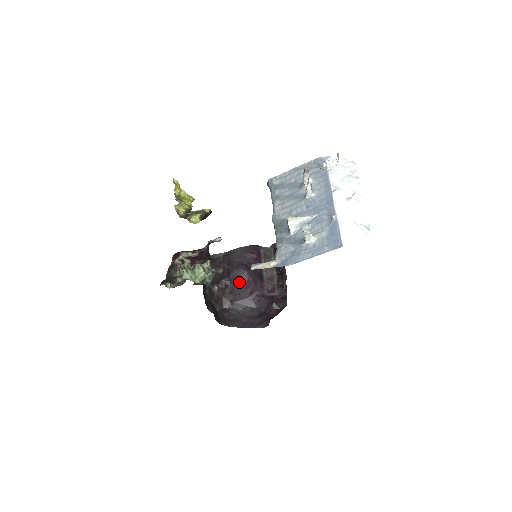
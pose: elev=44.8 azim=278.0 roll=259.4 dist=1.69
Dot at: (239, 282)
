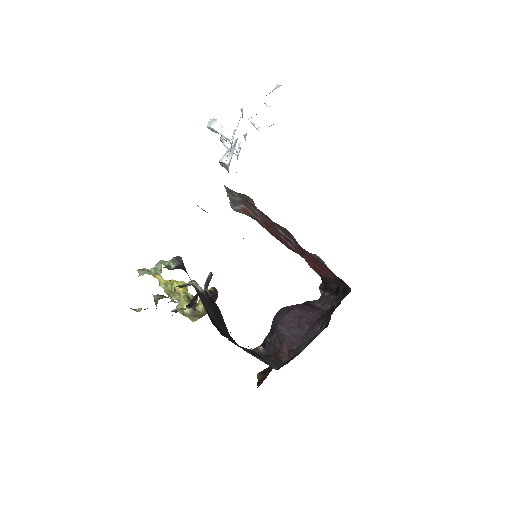
Dot at: (282, 320)
